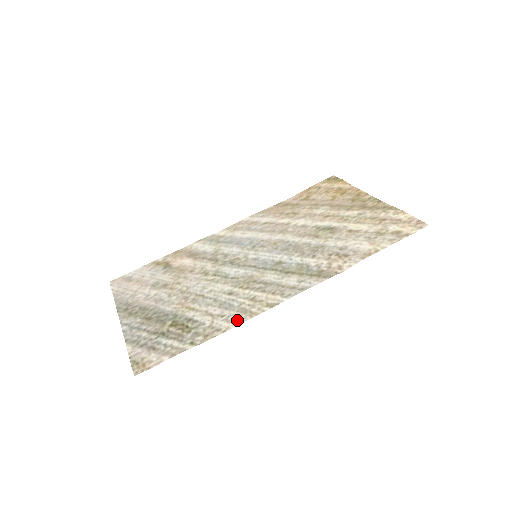
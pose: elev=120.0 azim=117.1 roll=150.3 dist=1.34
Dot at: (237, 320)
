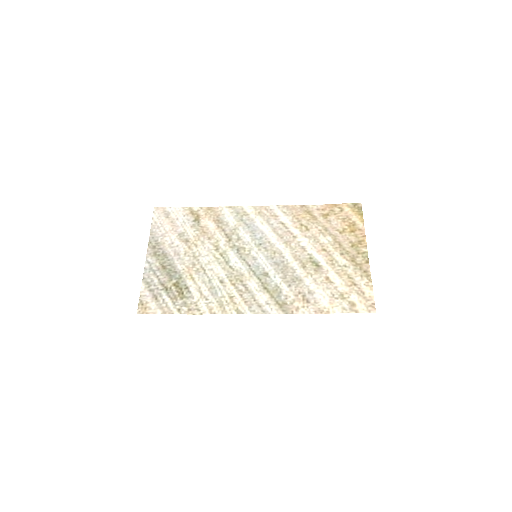
Dot at: (213, 310)
